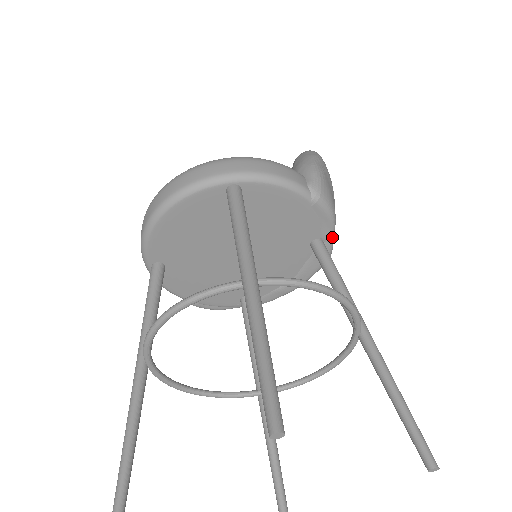
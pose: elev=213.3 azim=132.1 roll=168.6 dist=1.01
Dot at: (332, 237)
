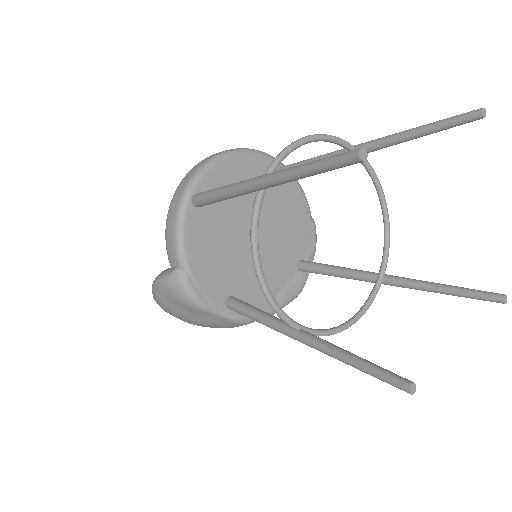
Dot at: occluded
